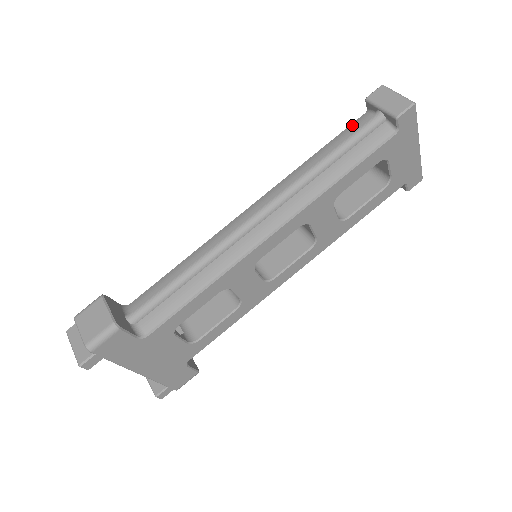
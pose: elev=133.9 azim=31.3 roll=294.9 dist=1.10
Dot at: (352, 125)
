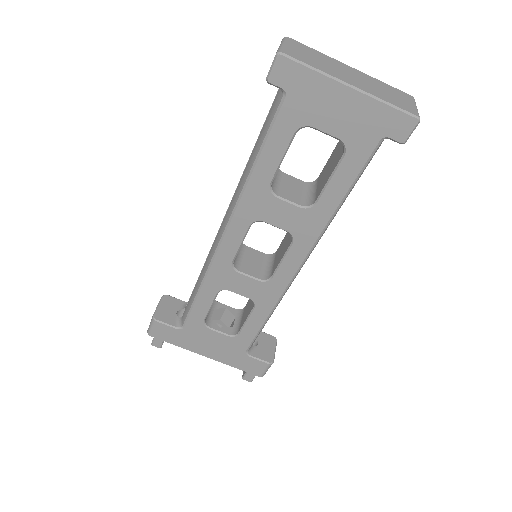
Dot at: occluded
